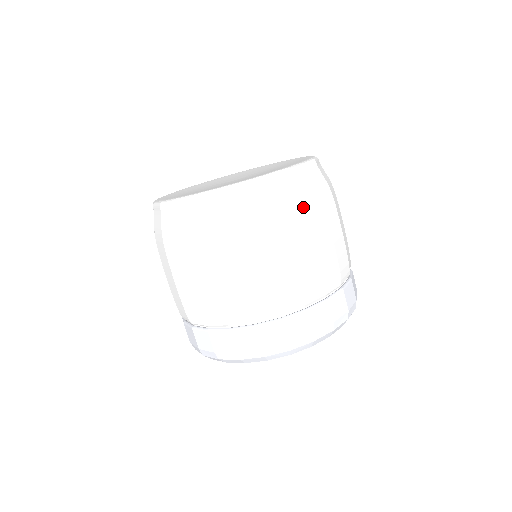
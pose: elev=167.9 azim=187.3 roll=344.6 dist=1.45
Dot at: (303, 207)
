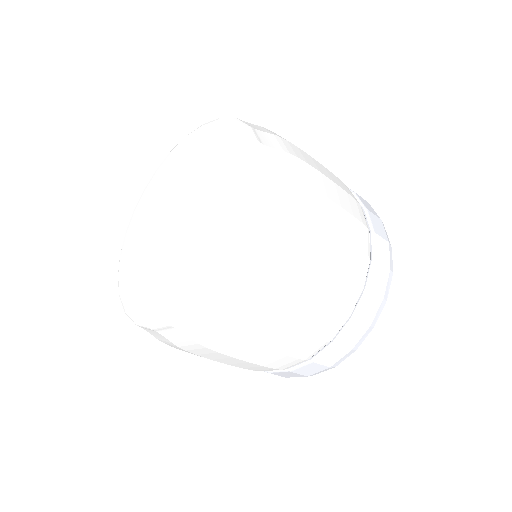
Dot at: (297, 159)
